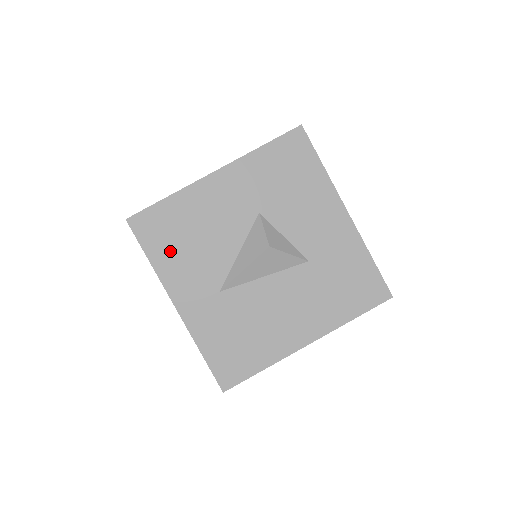
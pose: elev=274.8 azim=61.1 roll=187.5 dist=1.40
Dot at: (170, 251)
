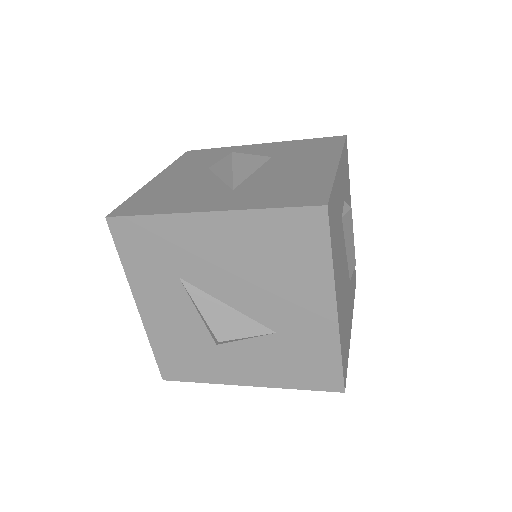
Dot at: (164, 204)
